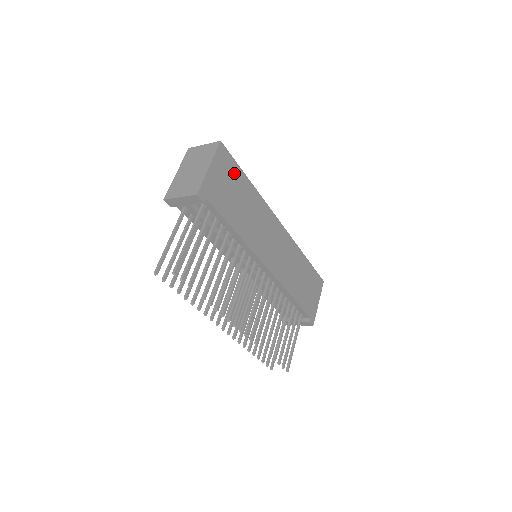
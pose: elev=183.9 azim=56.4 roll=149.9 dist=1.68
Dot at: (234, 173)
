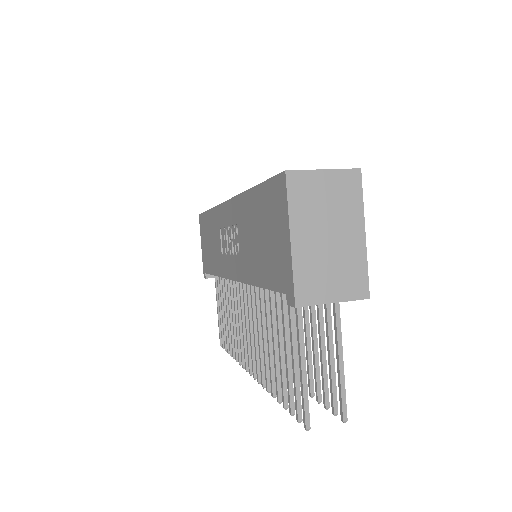
Dot at: occluded
